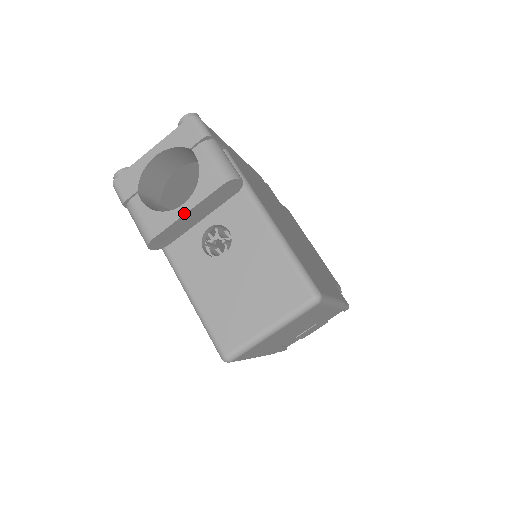
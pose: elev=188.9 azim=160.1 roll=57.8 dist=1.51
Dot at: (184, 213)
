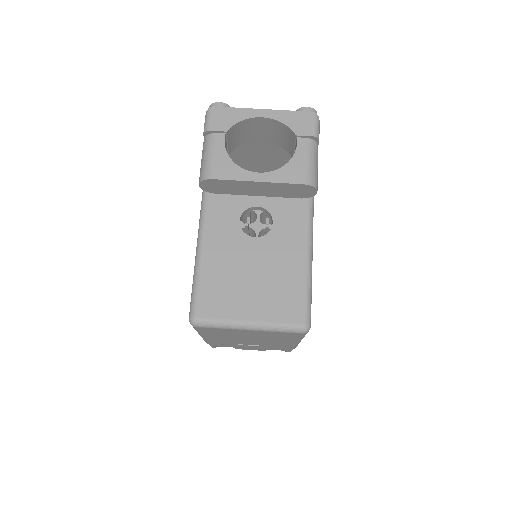
Dot at: (255, 180)
